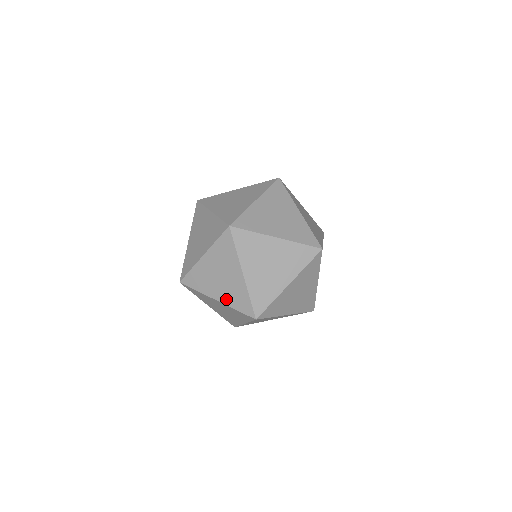
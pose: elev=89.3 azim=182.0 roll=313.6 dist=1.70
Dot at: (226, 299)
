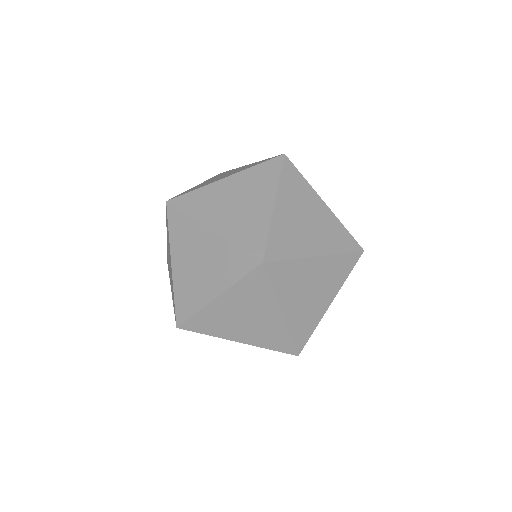
Dot at: (254, 340)
